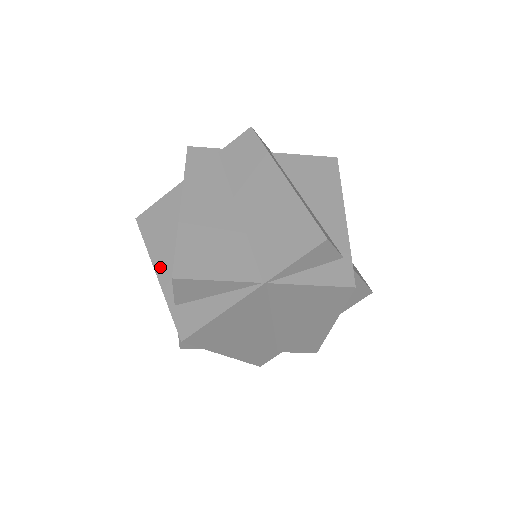
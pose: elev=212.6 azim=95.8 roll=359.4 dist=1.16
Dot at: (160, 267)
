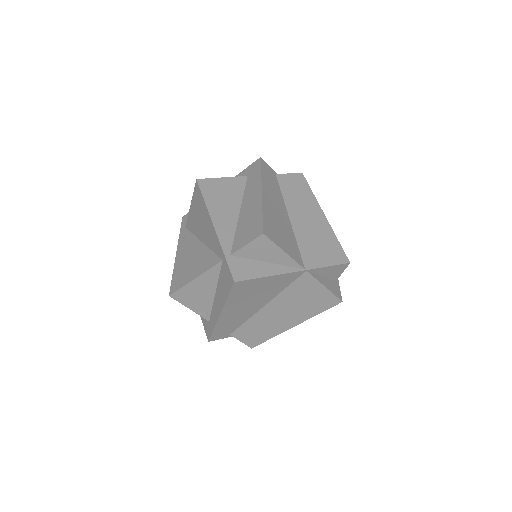
Dot at: (219, 223)
